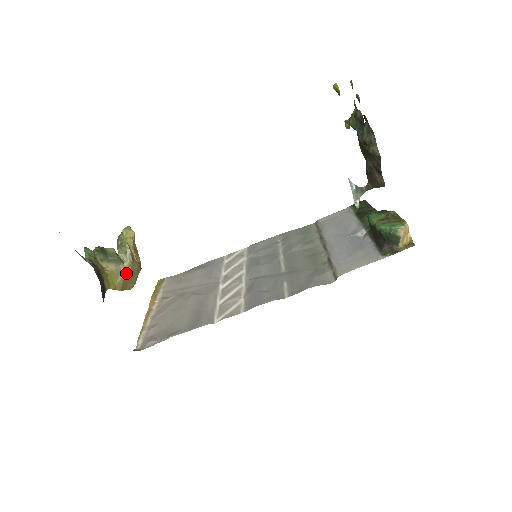
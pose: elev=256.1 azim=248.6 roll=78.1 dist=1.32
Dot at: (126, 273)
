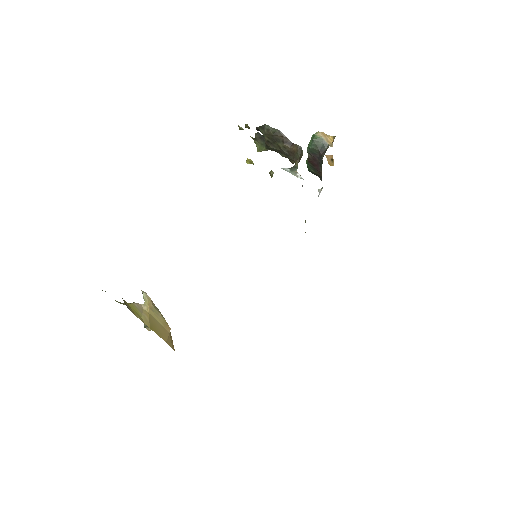
Dot at: (149, 311)
